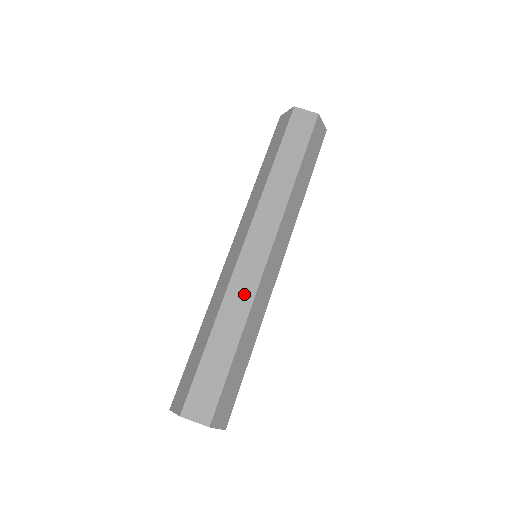
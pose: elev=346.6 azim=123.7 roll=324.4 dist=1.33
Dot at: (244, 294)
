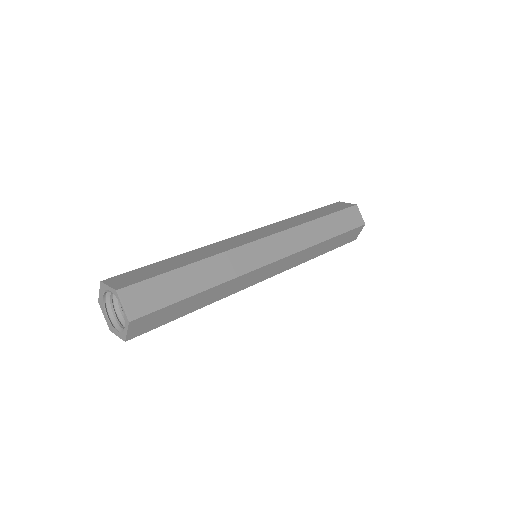
Dot at: (223, 247)
